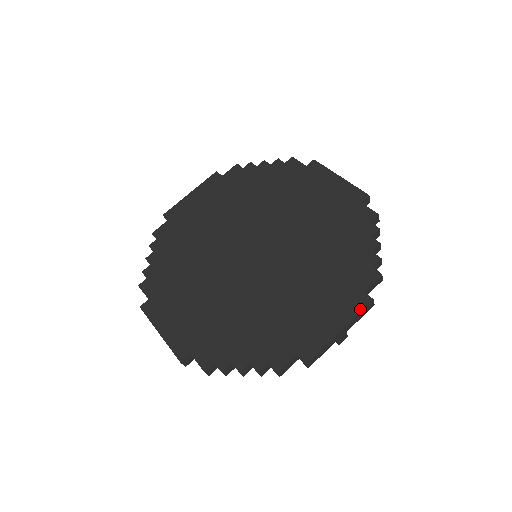
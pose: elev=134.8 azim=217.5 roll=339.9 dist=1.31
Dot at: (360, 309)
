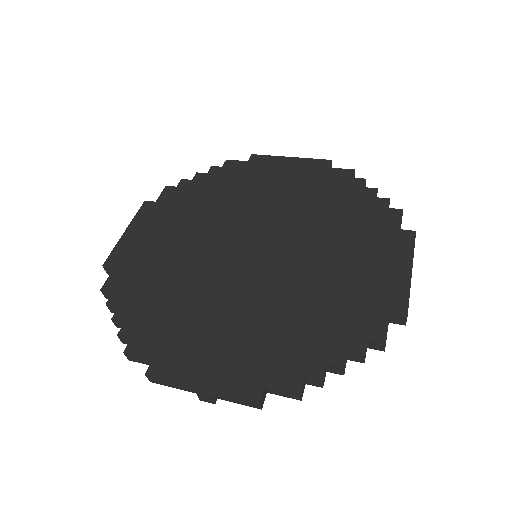
Dot at: (412, 244)
